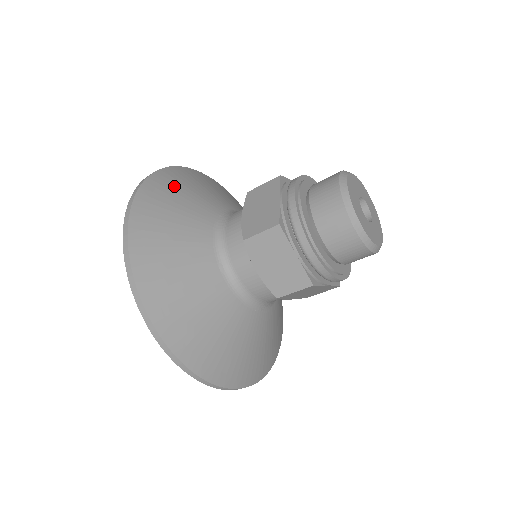
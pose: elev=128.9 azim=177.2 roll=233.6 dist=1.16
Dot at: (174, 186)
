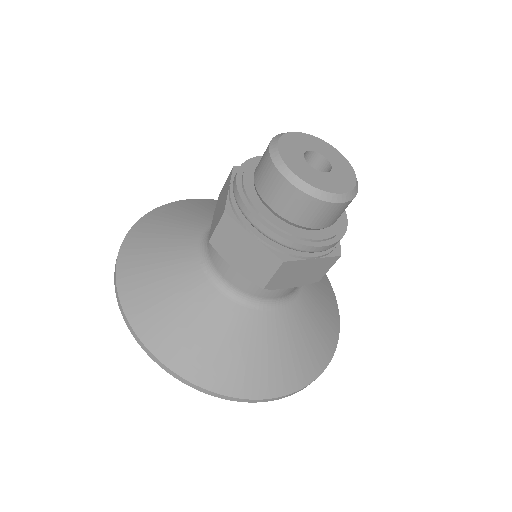
Dot at: (149, 297)
